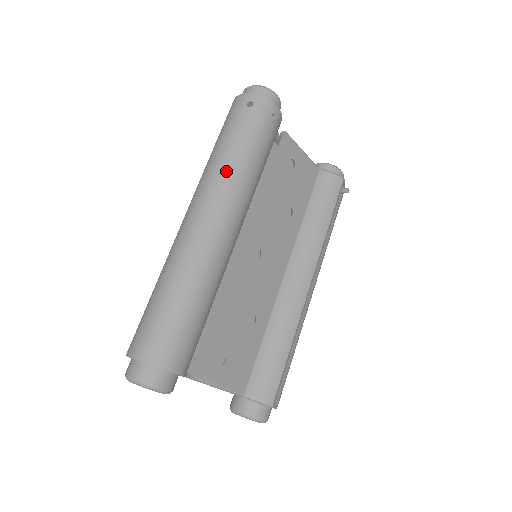
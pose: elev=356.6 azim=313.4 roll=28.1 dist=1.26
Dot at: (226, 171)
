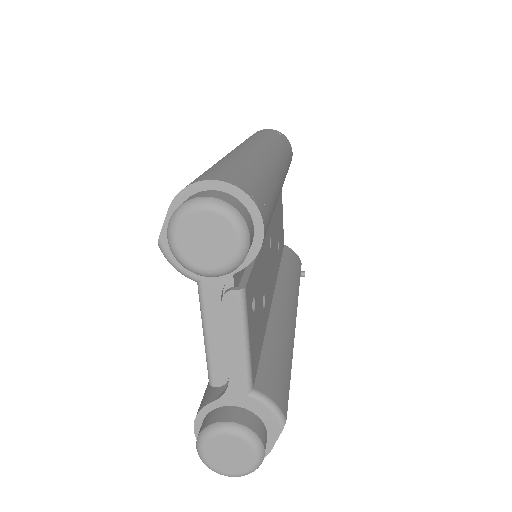
Dot at: (275, 144)
